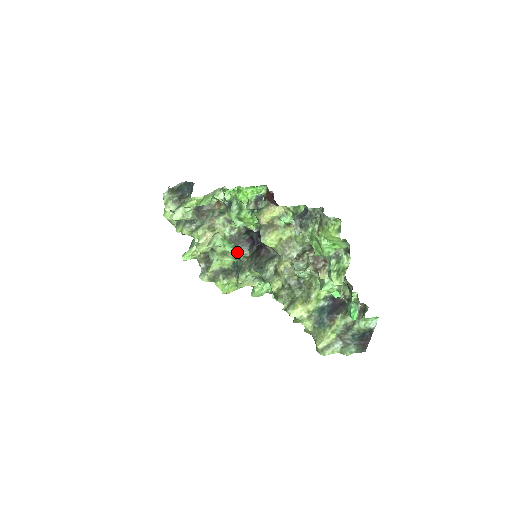
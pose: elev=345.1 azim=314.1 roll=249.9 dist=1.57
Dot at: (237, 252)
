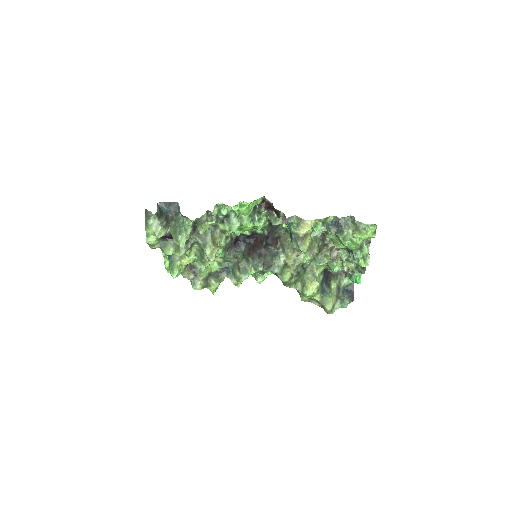
Dot at: (229, 256)
